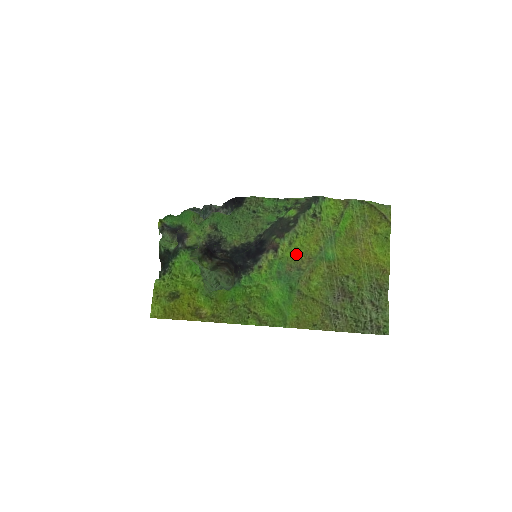
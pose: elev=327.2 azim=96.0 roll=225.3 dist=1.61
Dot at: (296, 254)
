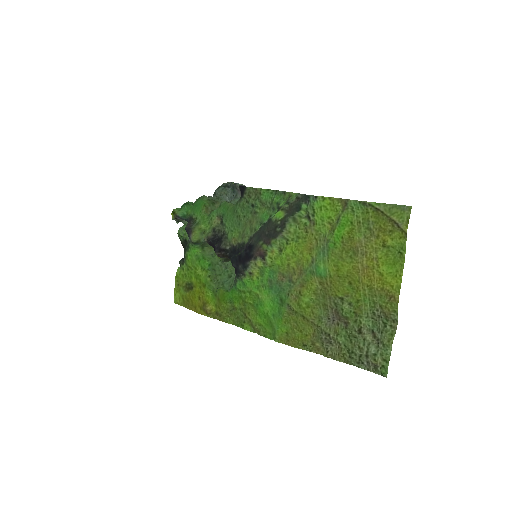
Dot at: (288, 262)
